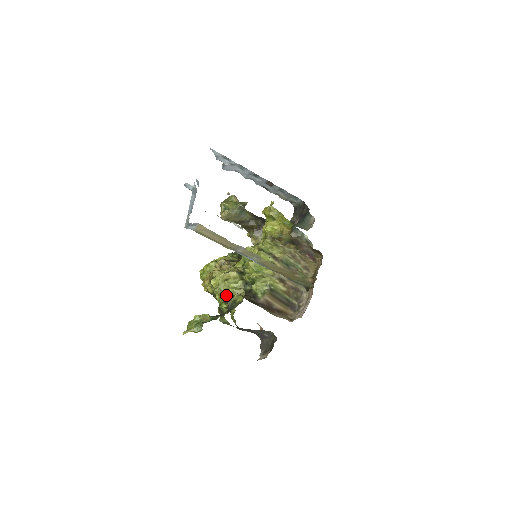
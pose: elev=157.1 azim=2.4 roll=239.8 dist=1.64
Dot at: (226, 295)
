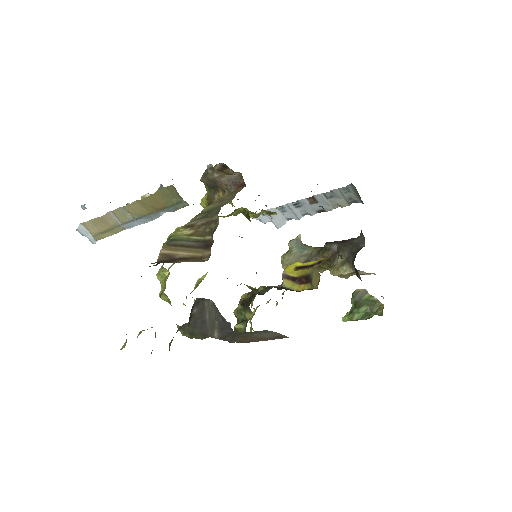
Dot at: (160, 292)
